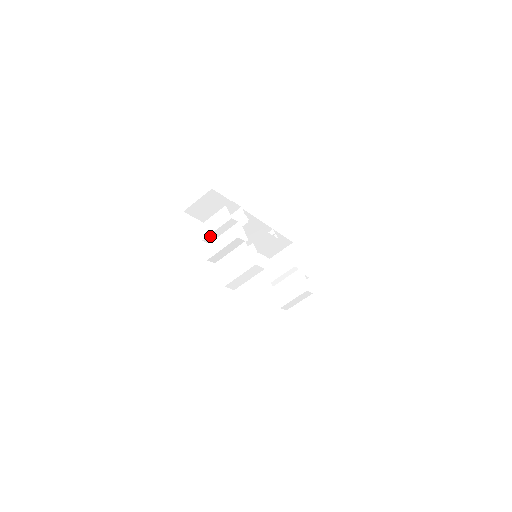
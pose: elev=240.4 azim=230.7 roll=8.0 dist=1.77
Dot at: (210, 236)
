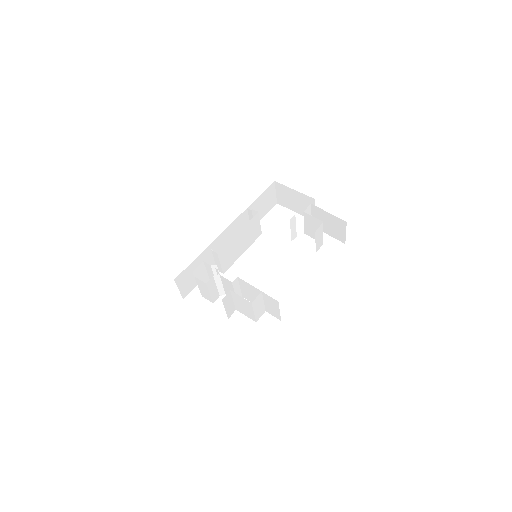
Dot at: (213, 297)
